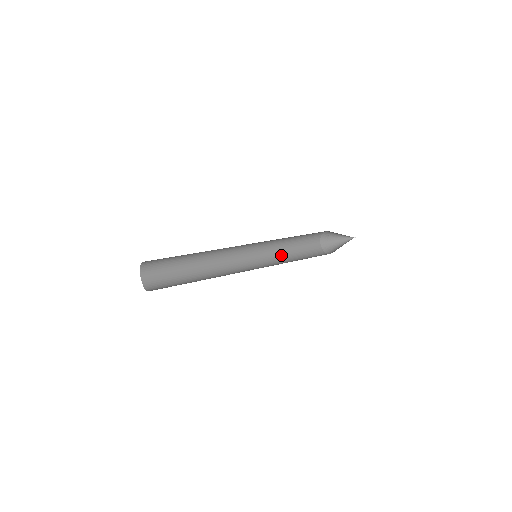
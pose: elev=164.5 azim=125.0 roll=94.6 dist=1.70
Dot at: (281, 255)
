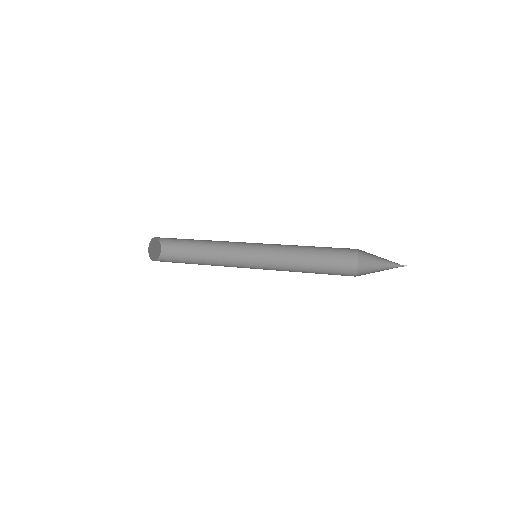
Dot at: (298, 258)
